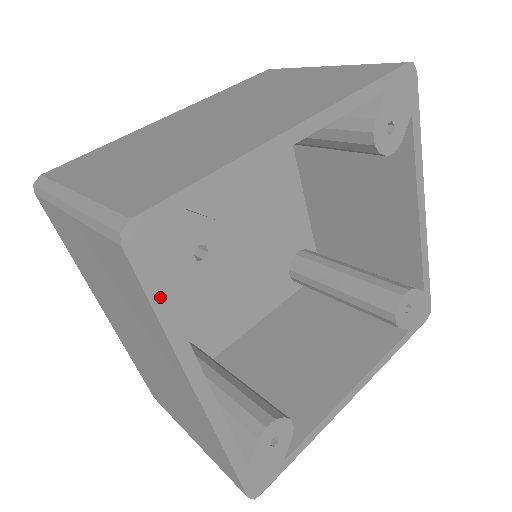
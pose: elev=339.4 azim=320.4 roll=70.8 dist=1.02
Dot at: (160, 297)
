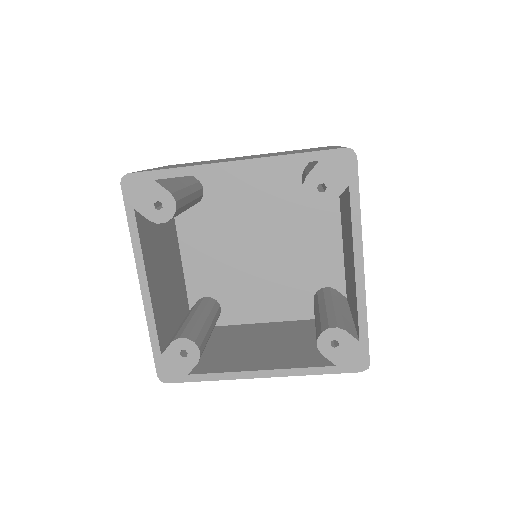
Dot at: (132, 217)
